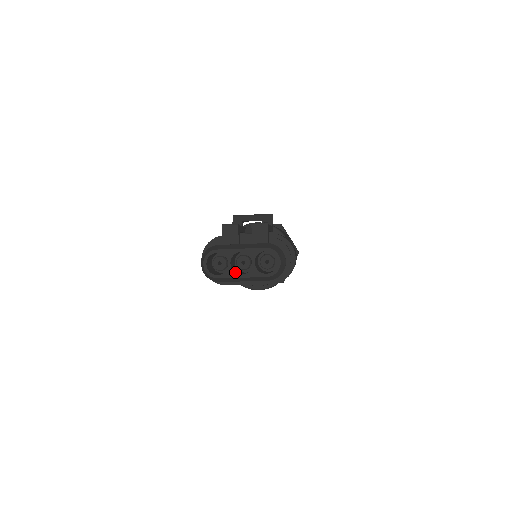
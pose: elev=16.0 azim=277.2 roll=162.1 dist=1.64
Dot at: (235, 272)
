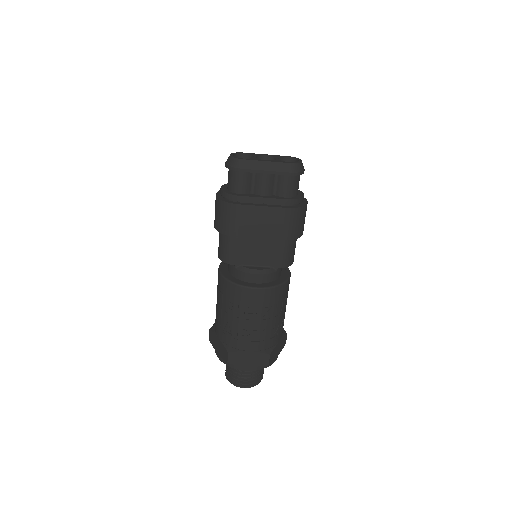
Dot at: (260, 160)
